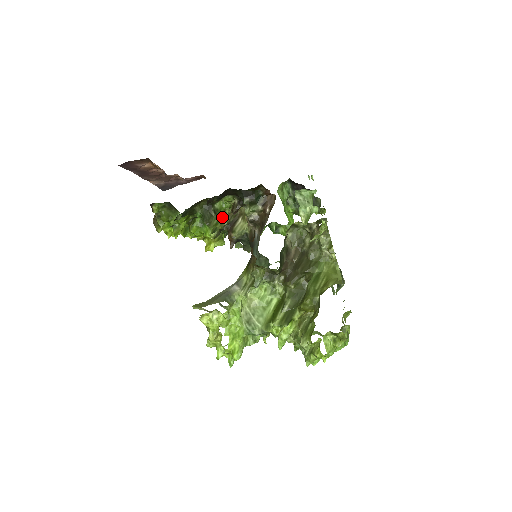
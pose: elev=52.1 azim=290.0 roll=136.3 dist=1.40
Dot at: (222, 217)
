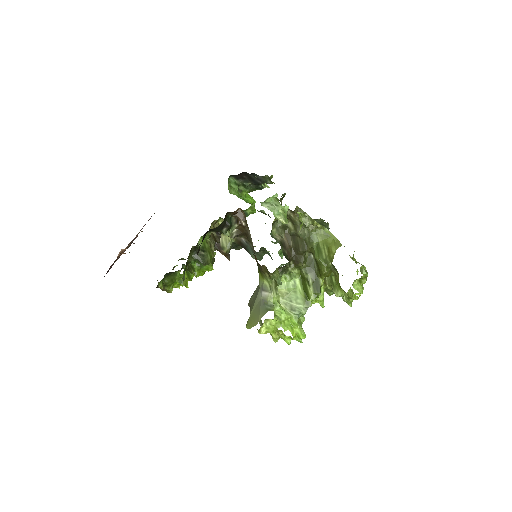
Dot at: (209, 248)
